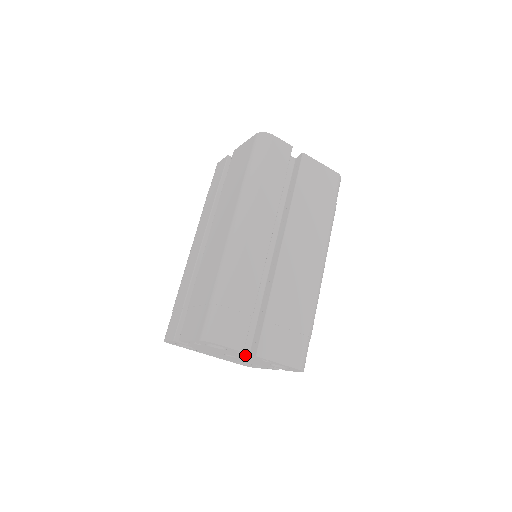
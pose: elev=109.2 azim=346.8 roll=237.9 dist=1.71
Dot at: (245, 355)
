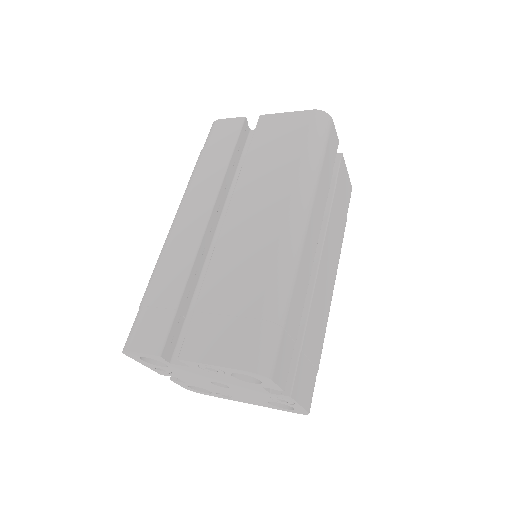
Dot at: (187, 367)
